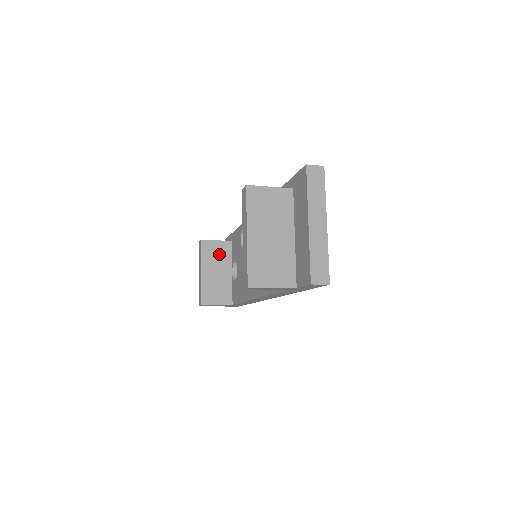
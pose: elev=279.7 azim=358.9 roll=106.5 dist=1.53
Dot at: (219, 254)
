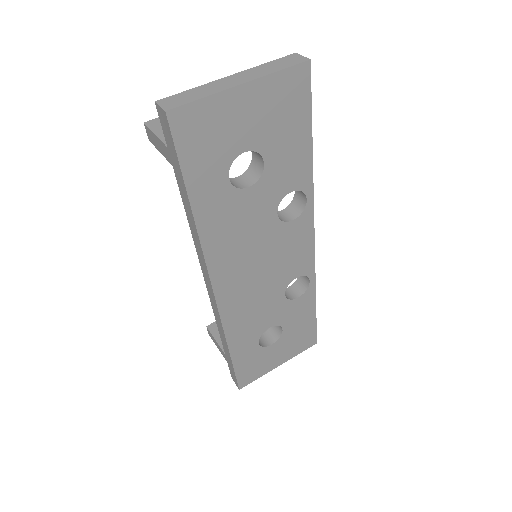
Dot at: occluded
